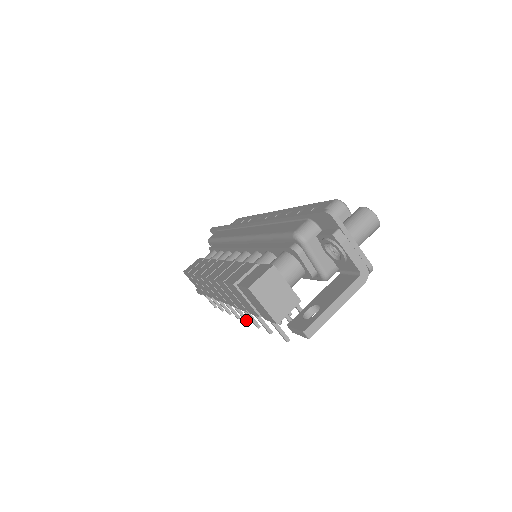
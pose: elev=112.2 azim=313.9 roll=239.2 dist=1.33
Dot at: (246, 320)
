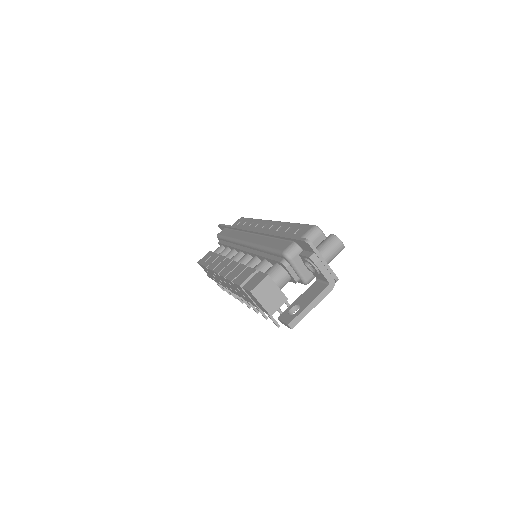
Dot at: (248, 306)
